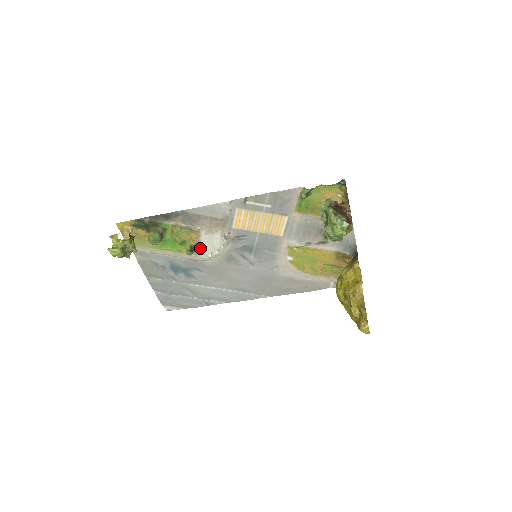
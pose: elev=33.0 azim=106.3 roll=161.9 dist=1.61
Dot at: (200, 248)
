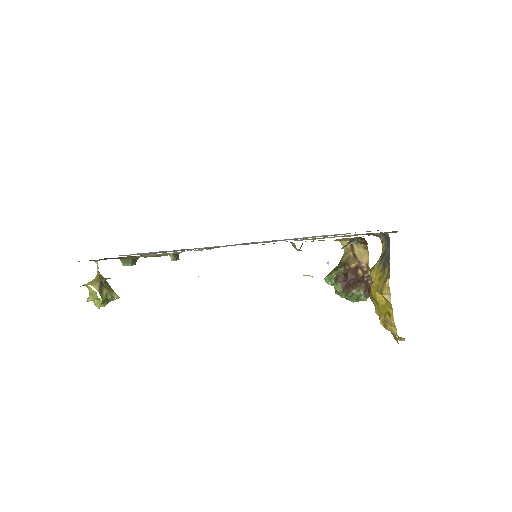
Dot at: occluded
